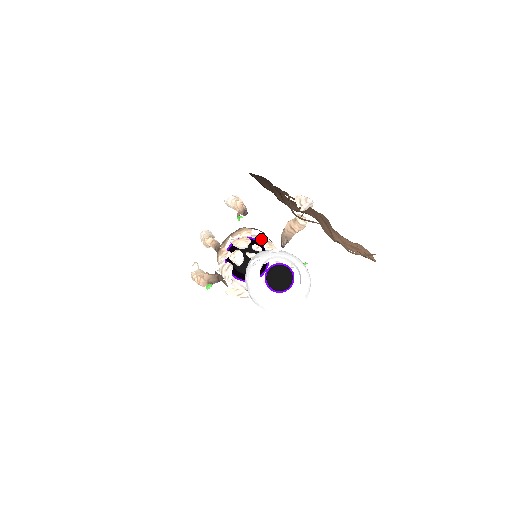
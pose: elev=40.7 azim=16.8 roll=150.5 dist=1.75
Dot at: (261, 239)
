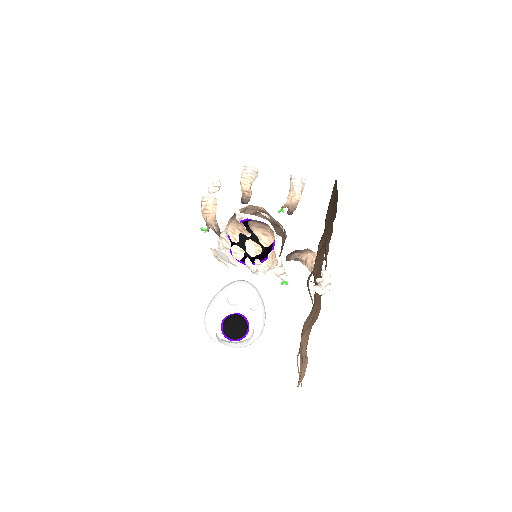
Dot at: (270, 257)
